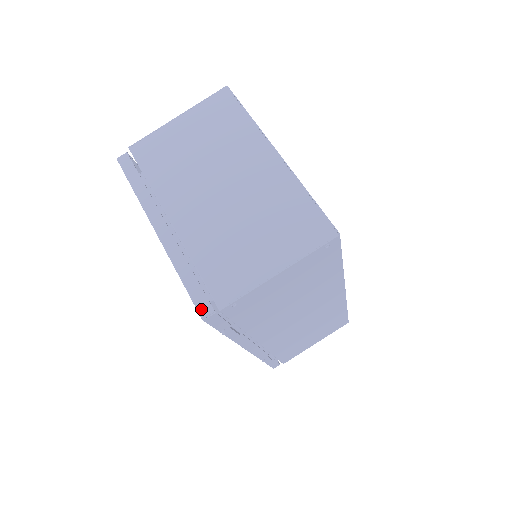
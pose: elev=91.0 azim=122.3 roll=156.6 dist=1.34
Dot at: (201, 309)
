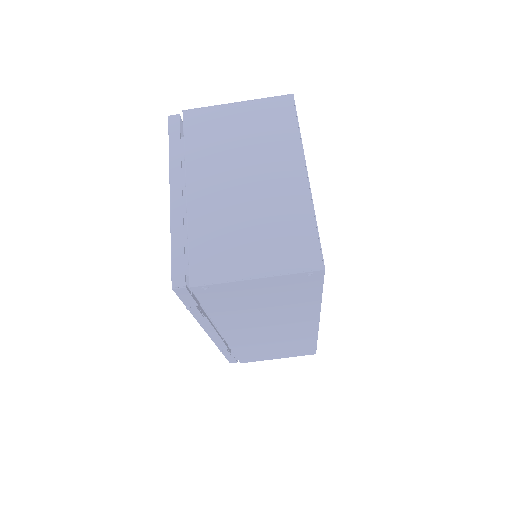
Dot at: (175, 278)
